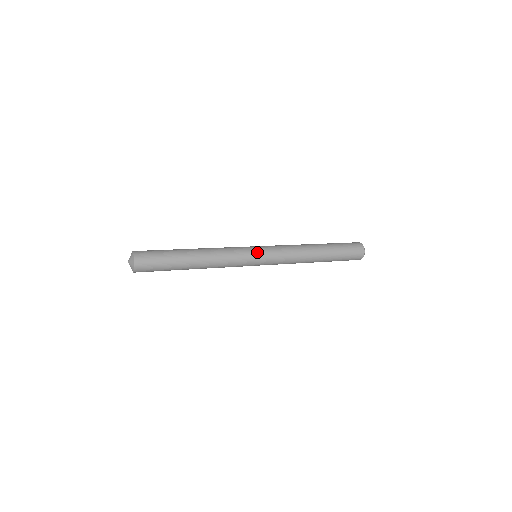
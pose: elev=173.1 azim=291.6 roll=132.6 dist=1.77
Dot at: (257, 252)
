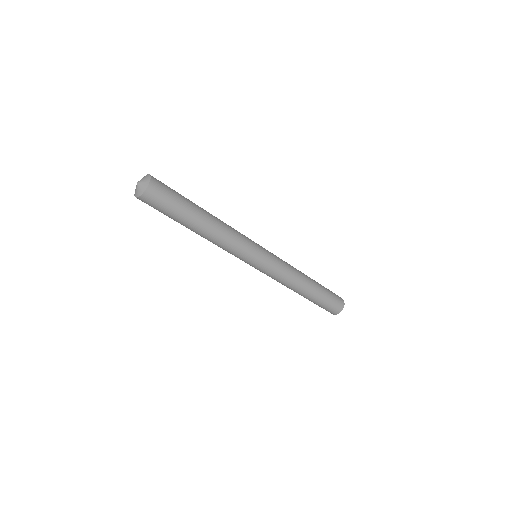
Dot at: occluded
